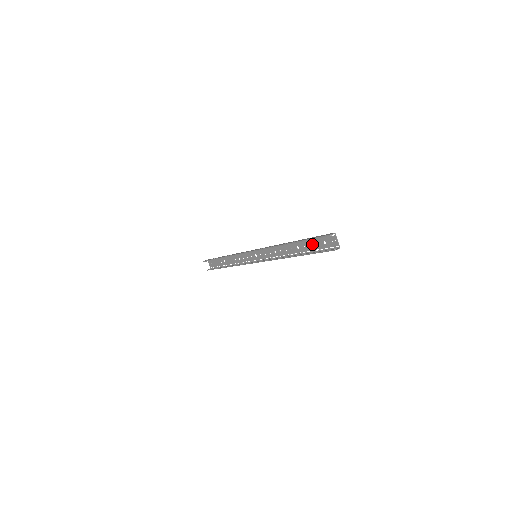
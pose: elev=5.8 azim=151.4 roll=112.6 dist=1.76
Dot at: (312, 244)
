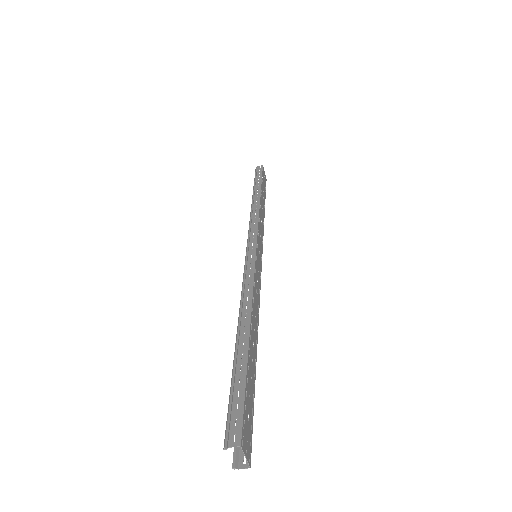
Dot at: (249, 381)
